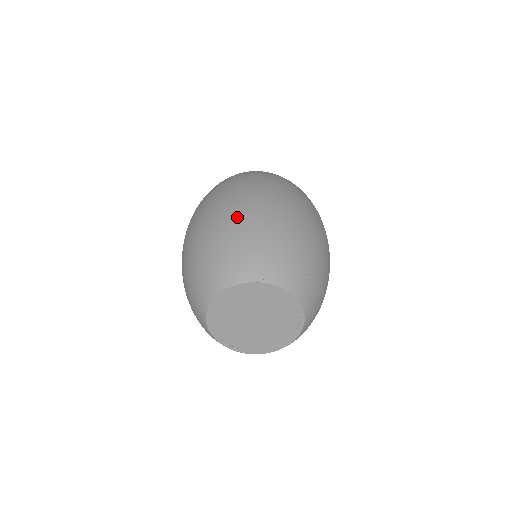
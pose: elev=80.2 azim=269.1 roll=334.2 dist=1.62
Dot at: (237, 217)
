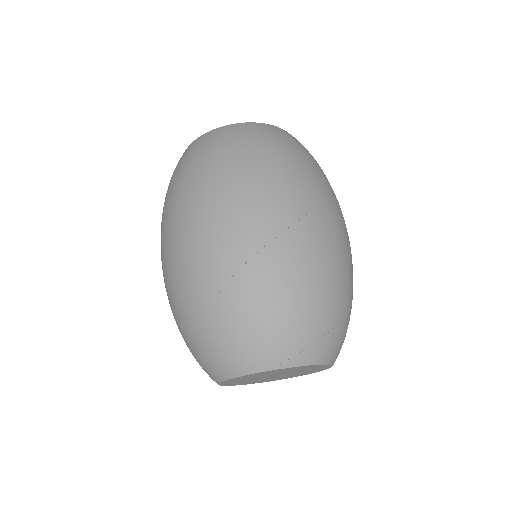
Dot at: (224, 280)
